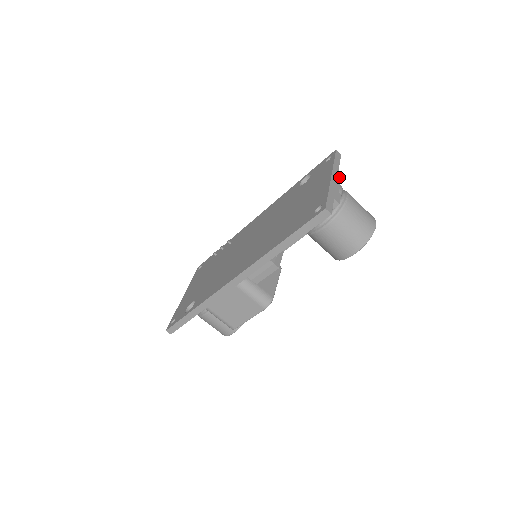
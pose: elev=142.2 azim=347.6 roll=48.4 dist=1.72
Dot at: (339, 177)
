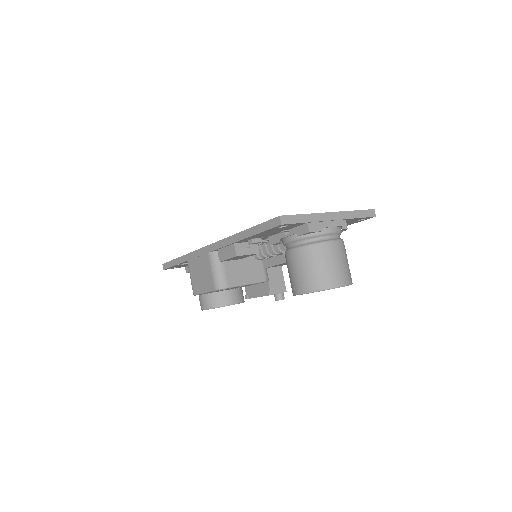
Dot at: (344, 223)
